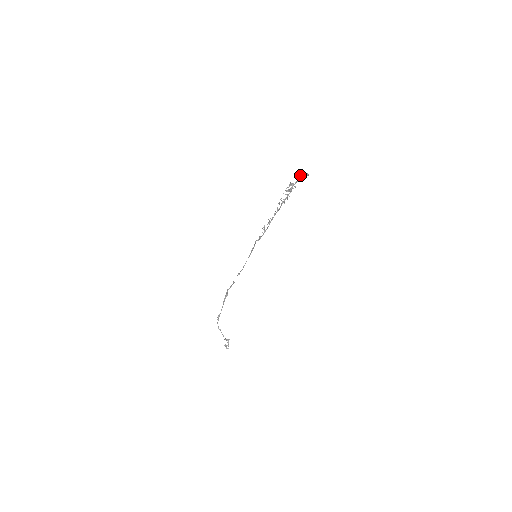
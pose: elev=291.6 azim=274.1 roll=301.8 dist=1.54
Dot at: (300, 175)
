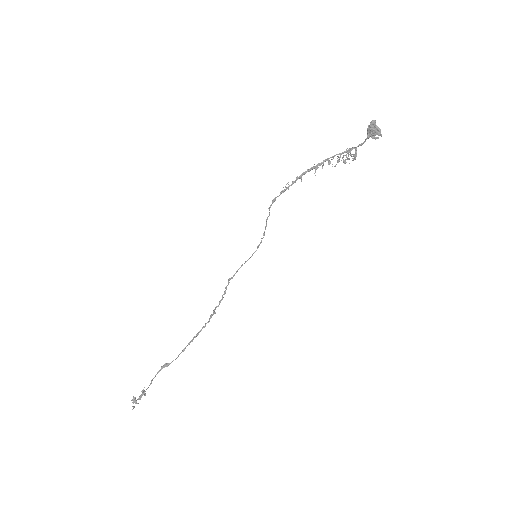
Dot at: (369, 125)
